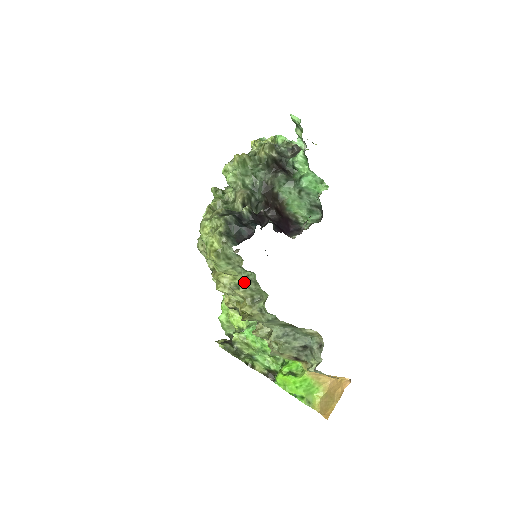
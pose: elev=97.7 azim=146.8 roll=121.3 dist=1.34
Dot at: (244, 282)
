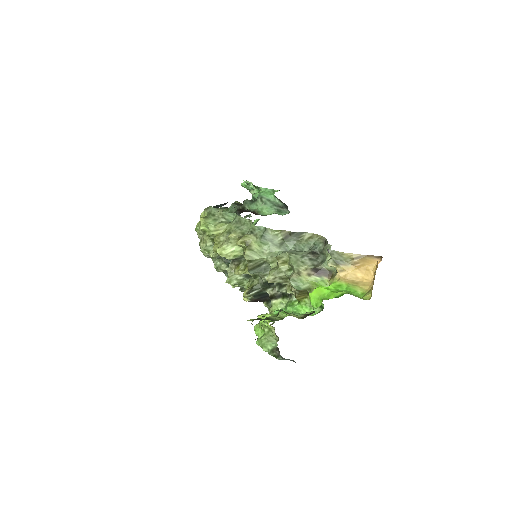
Dot at: (232, 226)
